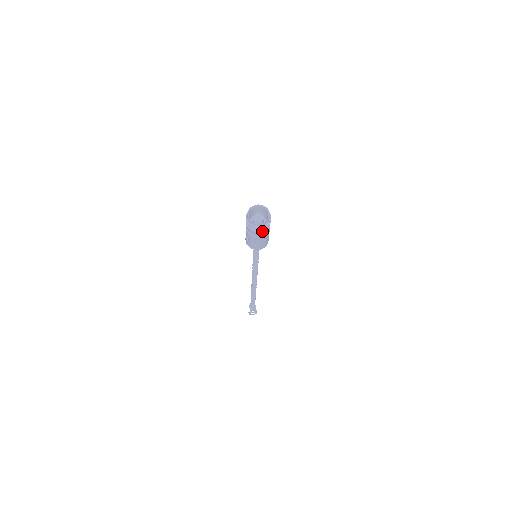
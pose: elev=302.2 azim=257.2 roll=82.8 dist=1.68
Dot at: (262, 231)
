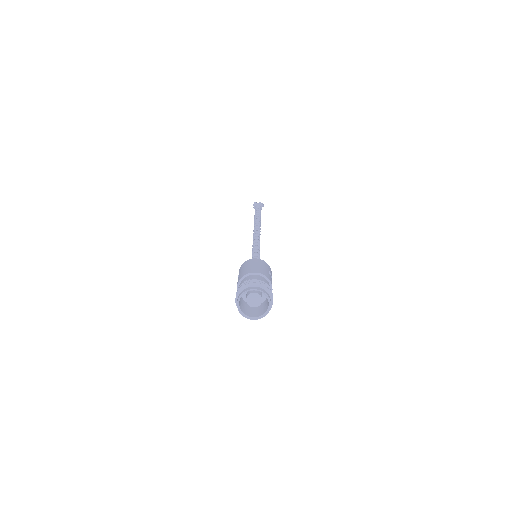
Dot at: (258, 311)
